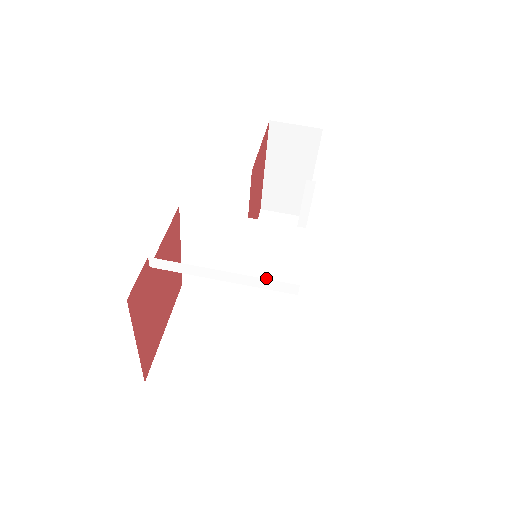
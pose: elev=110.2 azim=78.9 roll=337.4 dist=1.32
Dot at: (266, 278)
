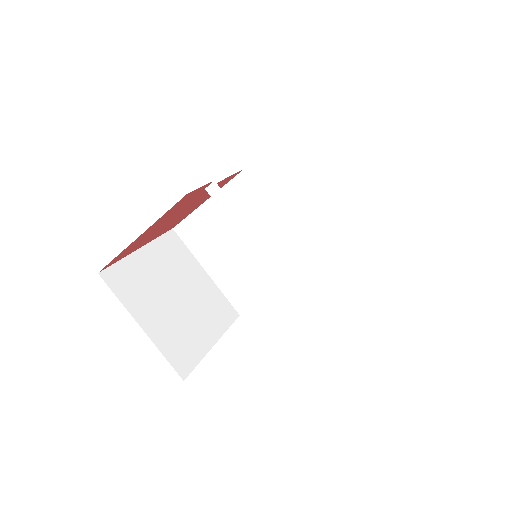
Dot at: (245, 279)
